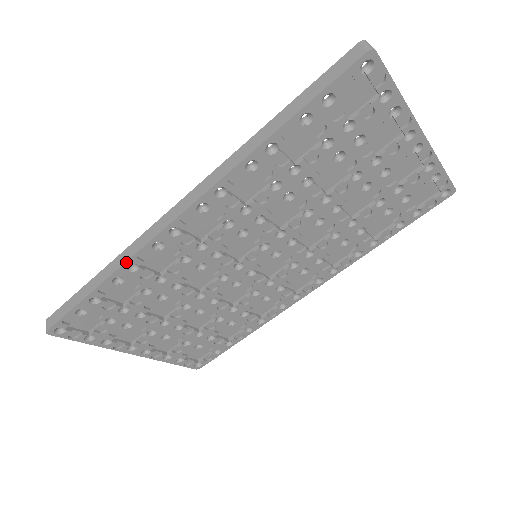
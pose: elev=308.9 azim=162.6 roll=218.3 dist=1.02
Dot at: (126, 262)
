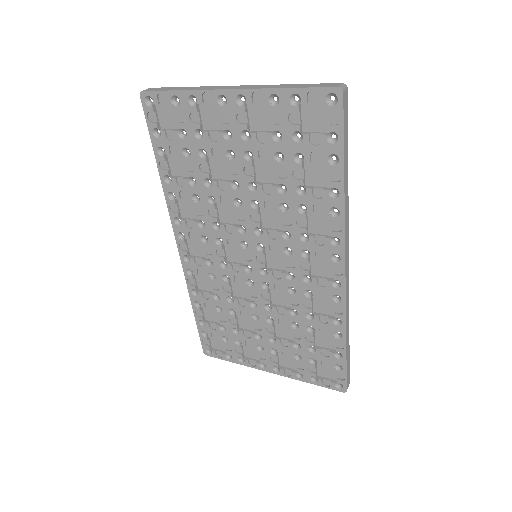
Dot at: (188, 290)
